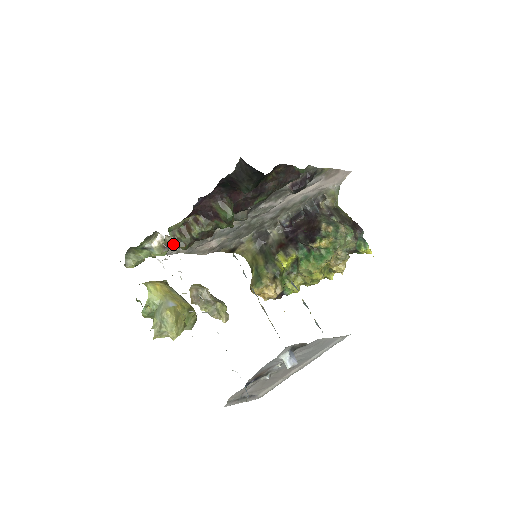
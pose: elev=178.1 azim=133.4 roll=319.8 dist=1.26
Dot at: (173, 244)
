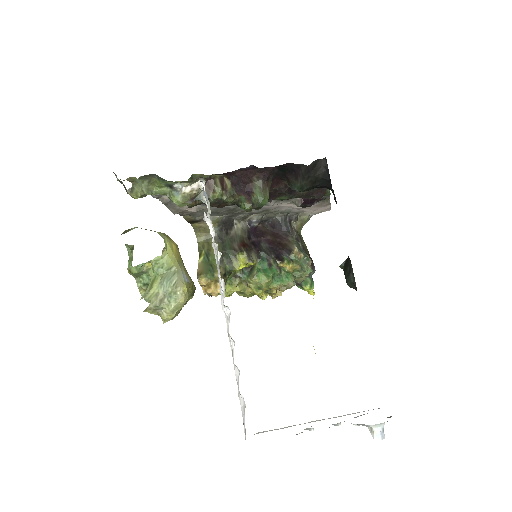
Dot at: (198, 199)
